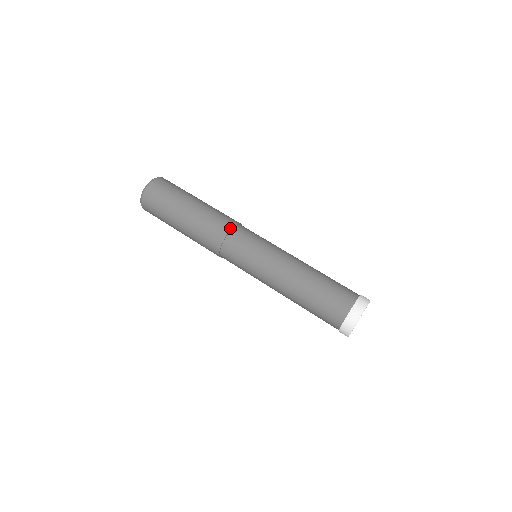
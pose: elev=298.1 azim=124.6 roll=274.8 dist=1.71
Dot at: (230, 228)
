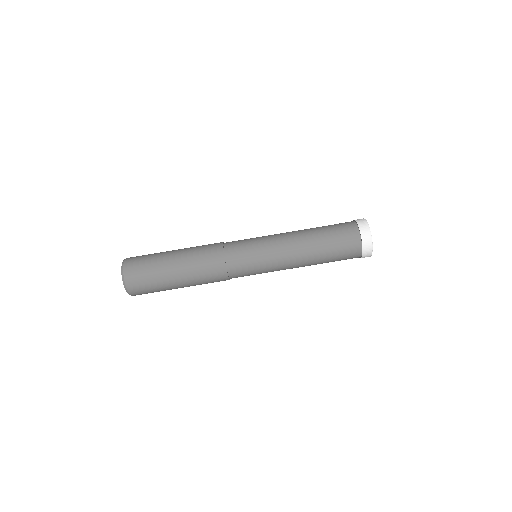
Dot at: (223, 257)
